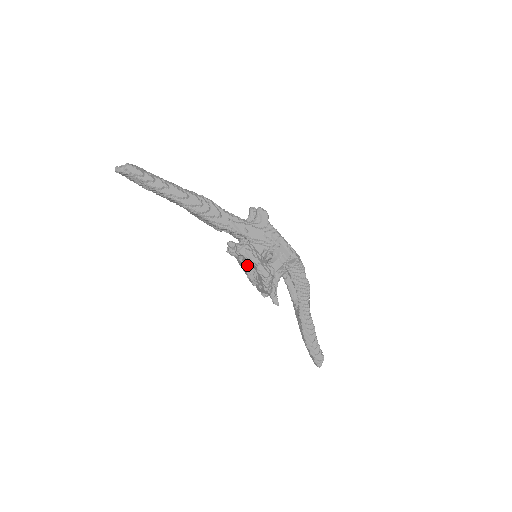
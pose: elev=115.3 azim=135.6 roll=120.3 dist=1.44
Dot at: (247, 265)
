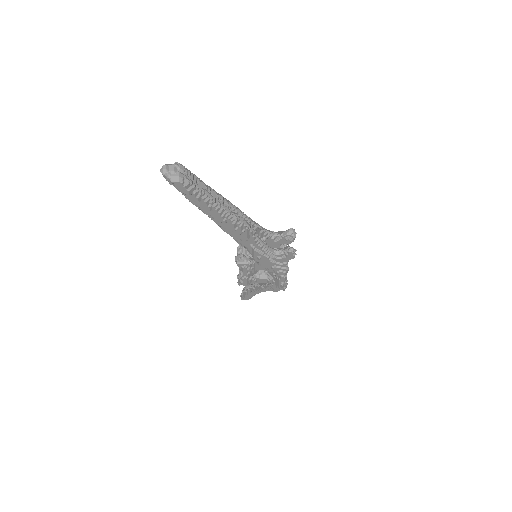
Dot at: occluded
